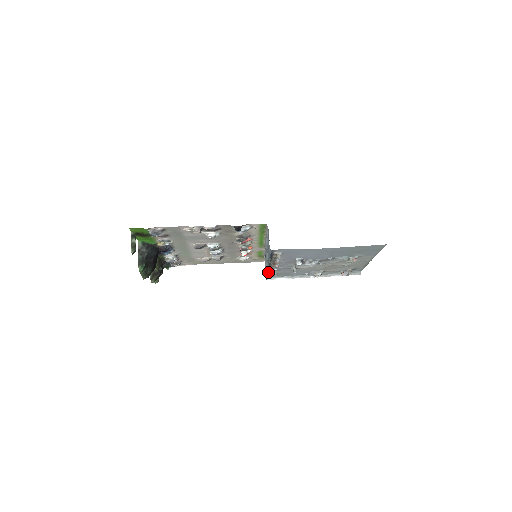
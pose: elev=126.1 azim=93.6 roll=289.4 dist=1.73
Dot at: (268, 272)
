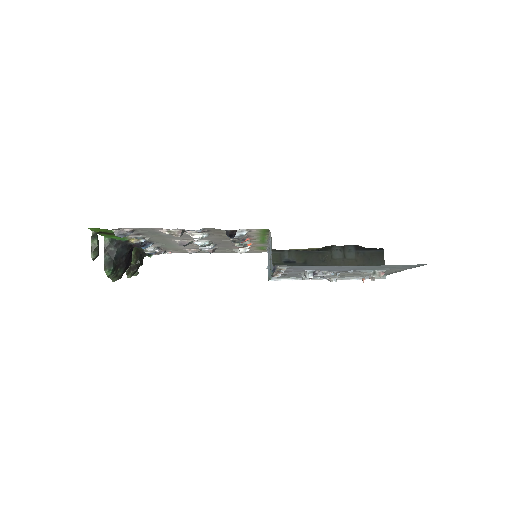
Dot at: occluded
